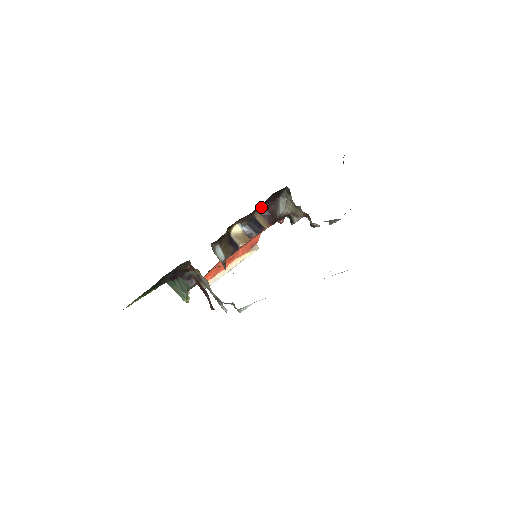
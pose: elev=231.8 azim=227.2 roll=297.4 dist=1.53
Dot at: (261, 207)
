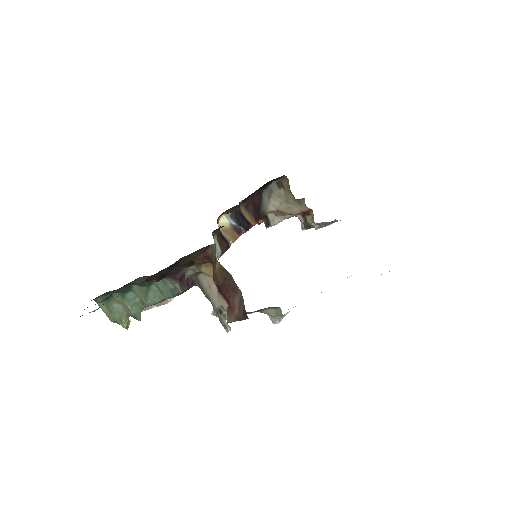
Dot at: (247, 198)
